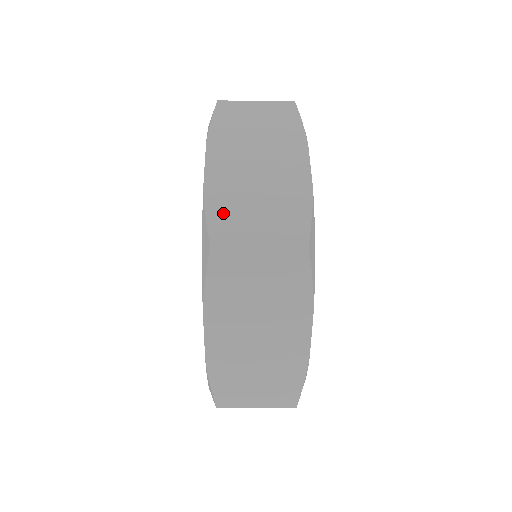
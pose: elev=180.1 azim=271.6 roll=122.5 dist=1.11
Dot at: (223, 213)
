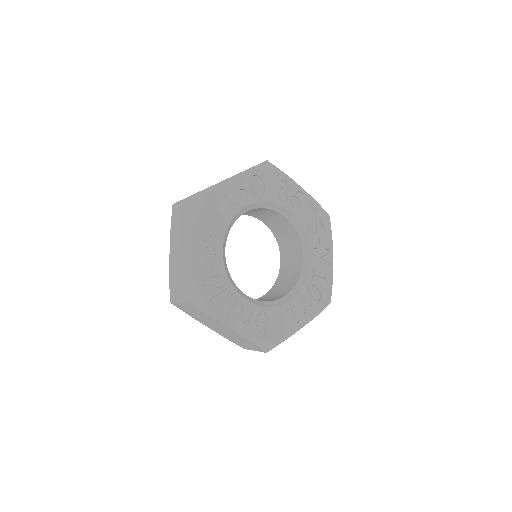
Dot at: (172, 284)
